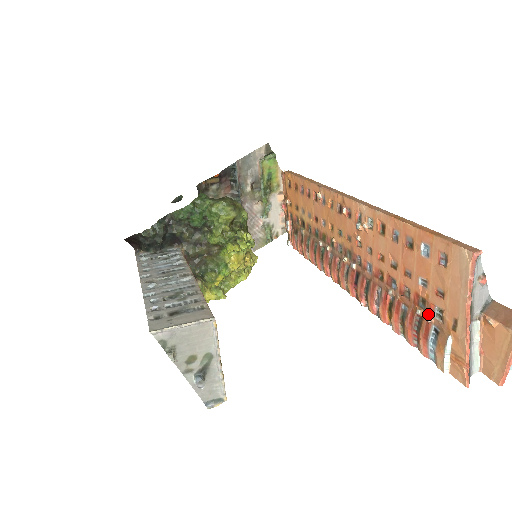
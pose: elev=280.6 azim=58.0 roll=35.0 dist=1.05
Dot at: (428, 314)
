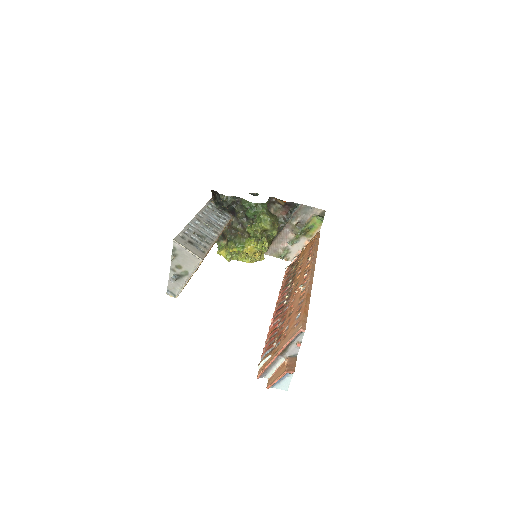
Dot at: (276, 342)
